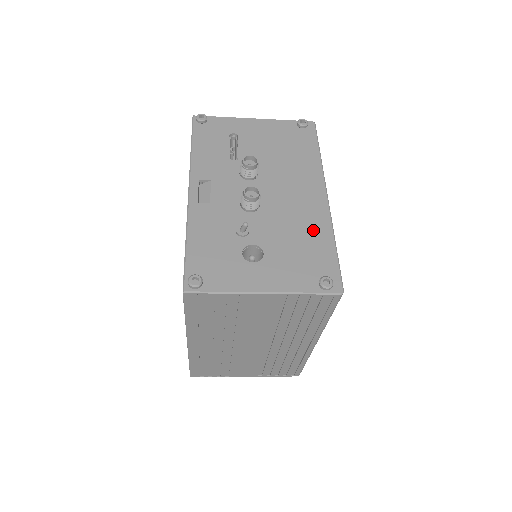
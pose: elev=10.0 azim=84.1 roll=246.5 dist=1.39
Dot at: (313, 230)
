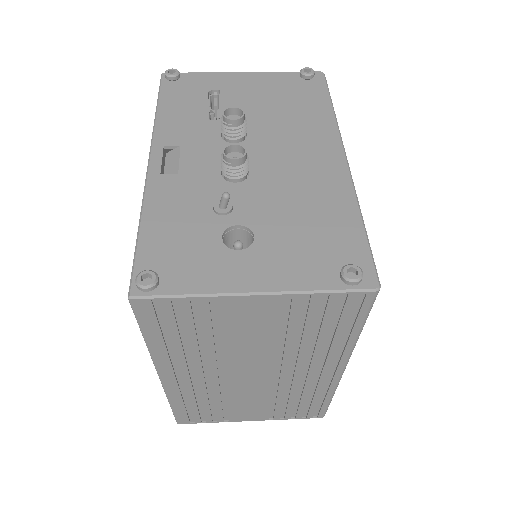
Dot at: (328, 202)
